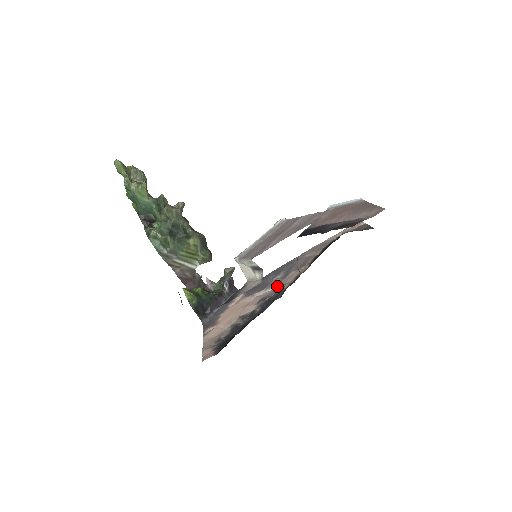
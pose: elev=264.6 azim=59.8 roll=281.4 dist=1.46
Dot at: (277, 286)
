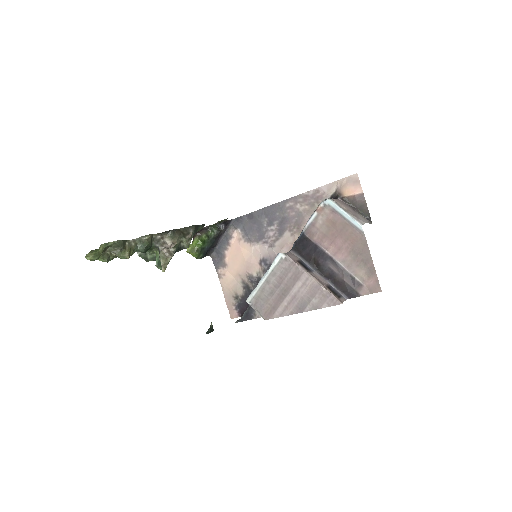
Dot at: (275, 249)
